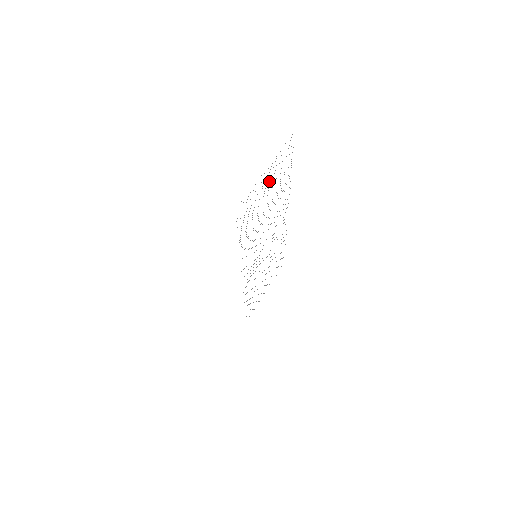
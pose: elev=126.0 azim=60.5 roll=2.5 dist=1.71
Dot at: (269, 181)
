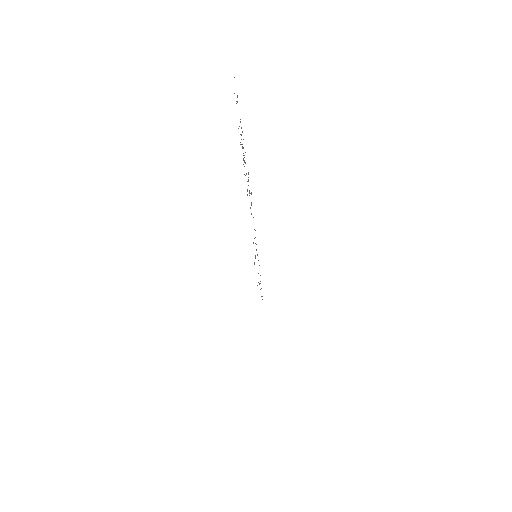
Dot at: occluded
